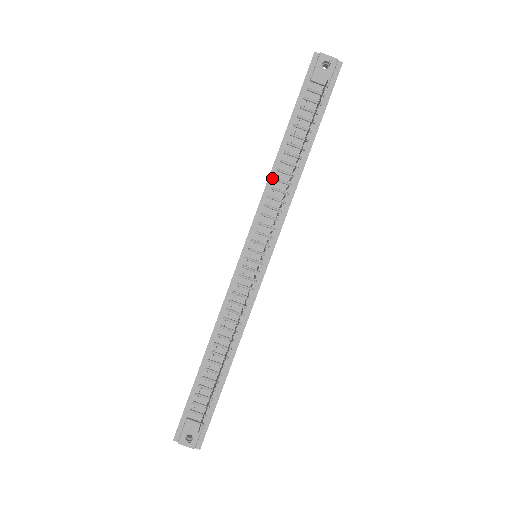
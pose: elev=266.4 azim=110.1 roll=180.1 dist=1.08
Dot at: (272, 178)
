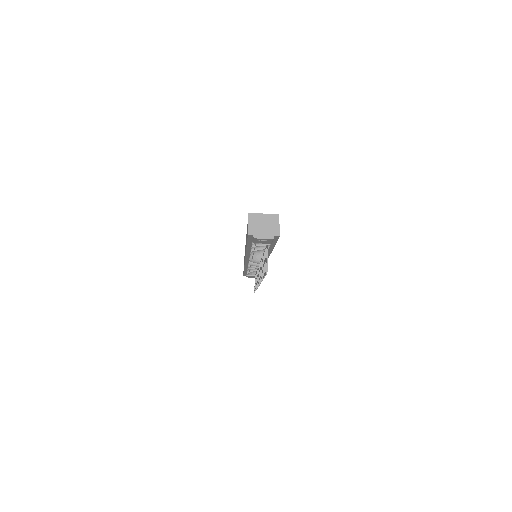
Dot at: (248, 254)
